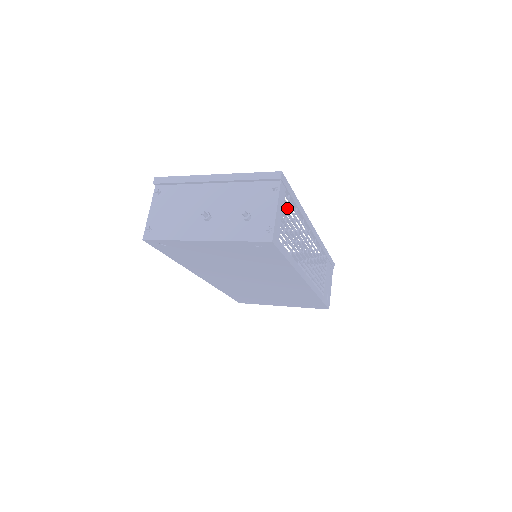
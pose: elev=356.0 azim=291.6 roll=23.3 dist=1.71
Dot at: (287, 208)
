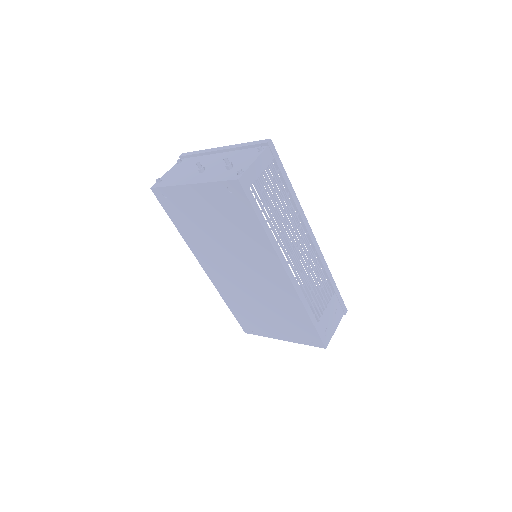
Dot at: (272, 177)
